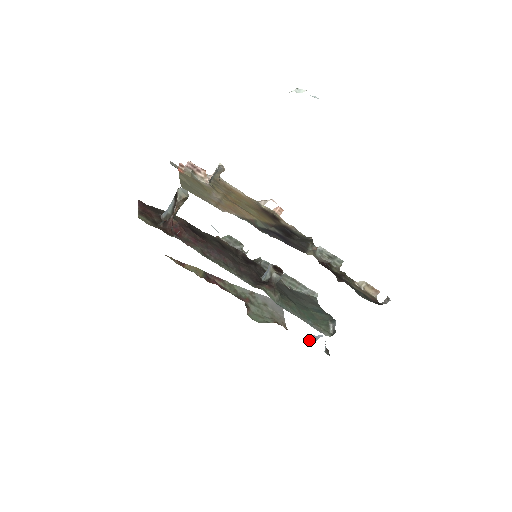
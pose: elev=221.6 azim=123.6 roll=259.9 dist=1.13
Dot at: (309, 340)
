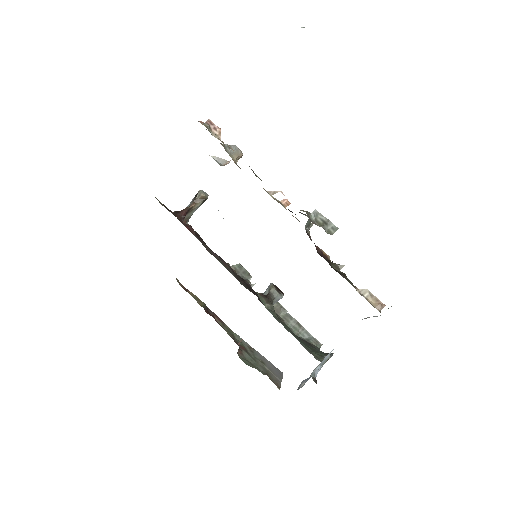
Dot at: (300, 385)
